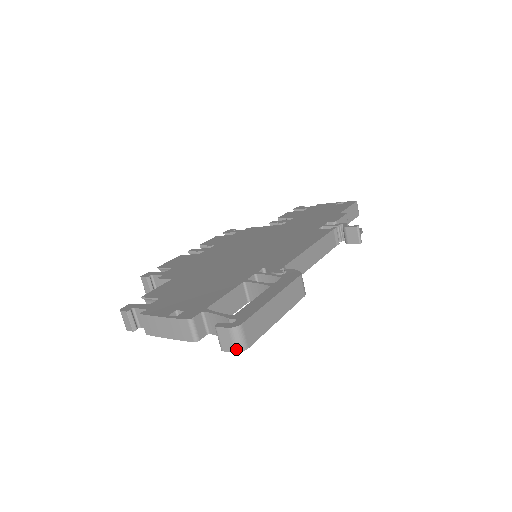
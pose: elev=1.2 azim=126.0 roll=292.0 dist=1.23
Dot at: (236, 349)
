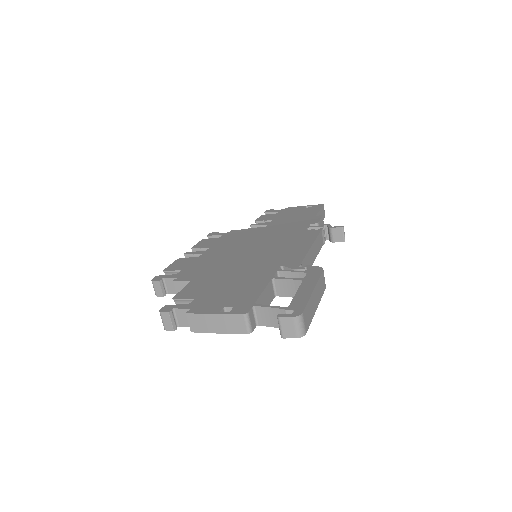
Dot at: (297, 335)
